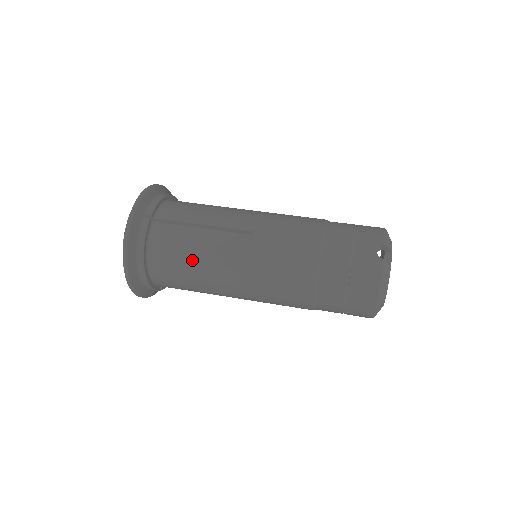
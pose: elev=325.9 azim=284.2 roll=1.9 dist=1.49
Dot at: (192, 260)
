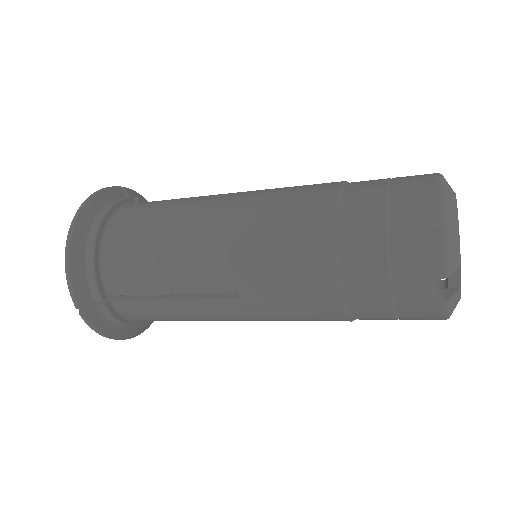
Dot at: (166, 213)
